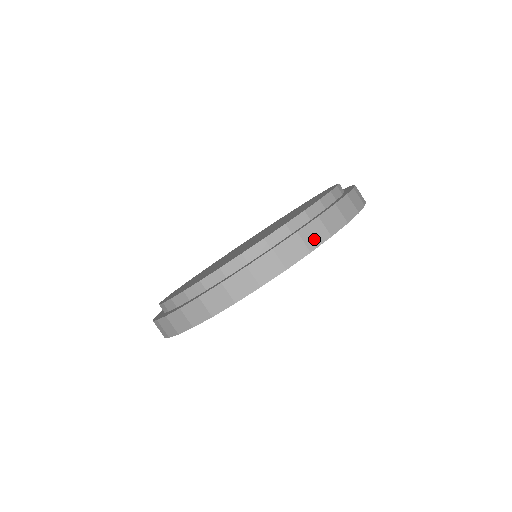
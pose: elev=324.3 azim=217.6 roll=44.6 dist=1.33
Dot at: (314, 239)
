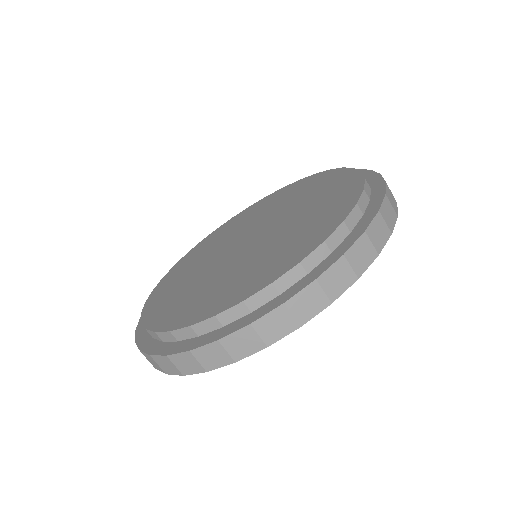
Dot at: (379, 238)
